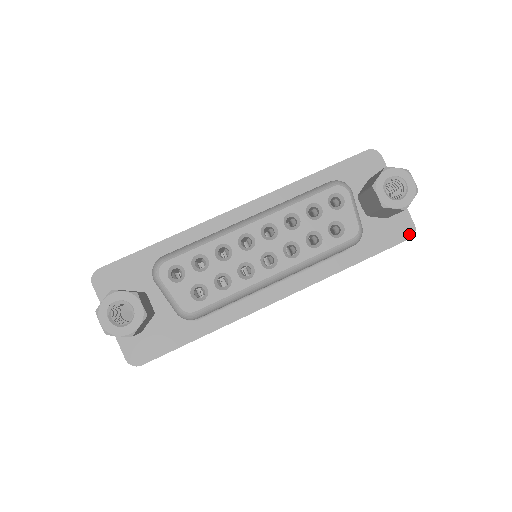
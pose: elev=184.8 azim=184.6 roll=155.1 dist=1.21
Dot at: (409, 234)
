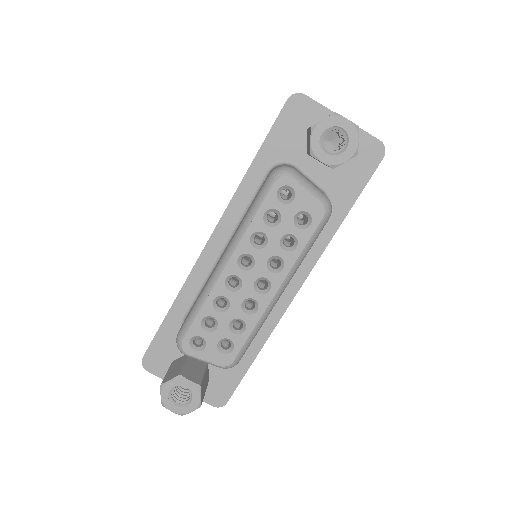
Dot at: (380, 154)
